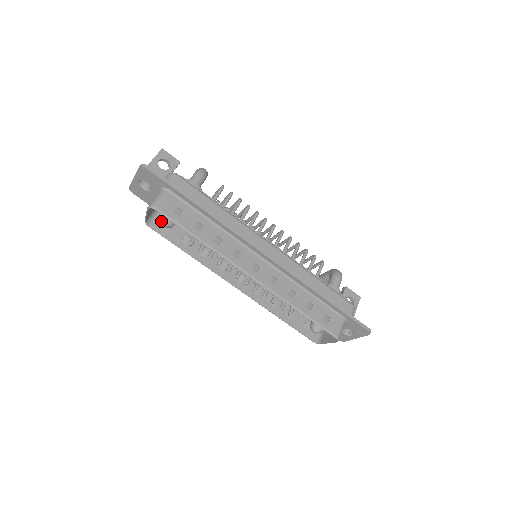
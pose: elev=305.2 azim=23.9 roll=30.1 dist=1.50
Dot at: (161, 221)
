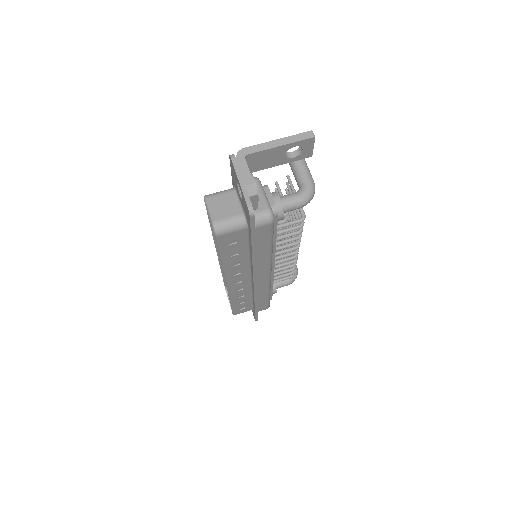
Dot at: occluded
